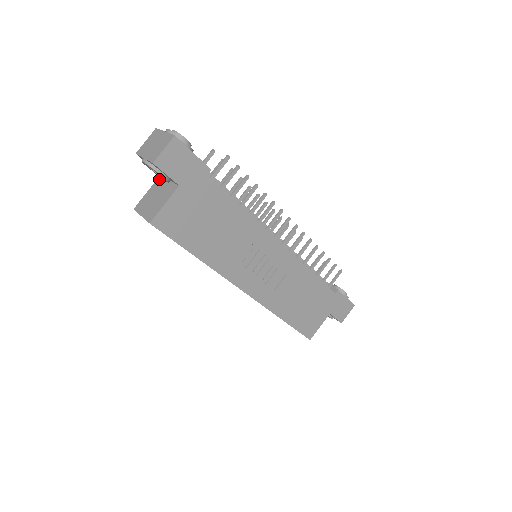
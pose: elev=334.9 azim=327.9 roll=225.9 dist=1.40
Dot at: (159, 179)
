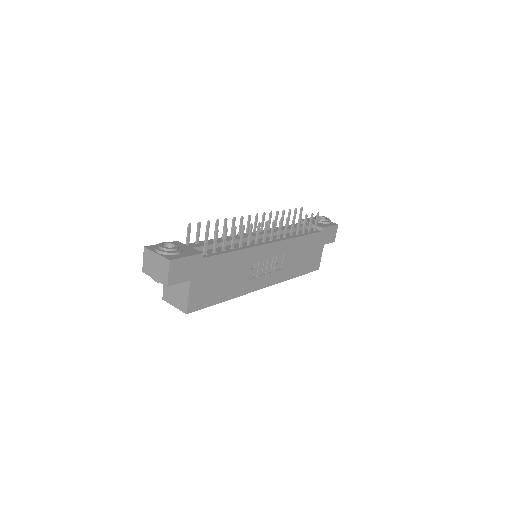
Dot at: occluded
